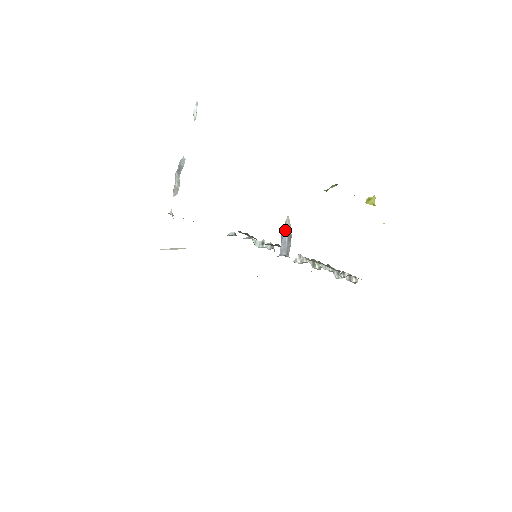
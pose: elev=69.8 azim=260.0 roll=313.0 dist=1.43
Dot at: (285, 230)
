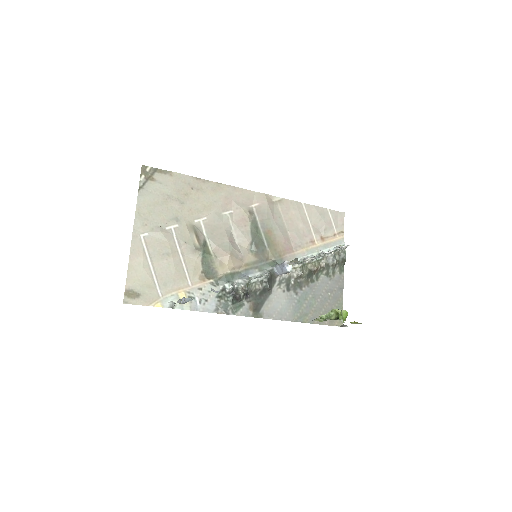
Dot at: (290, 264)
